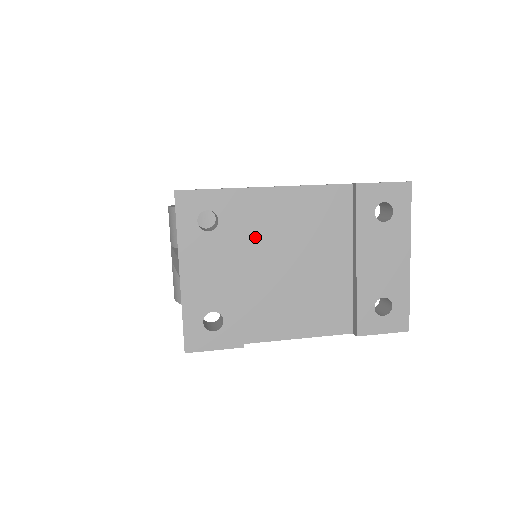
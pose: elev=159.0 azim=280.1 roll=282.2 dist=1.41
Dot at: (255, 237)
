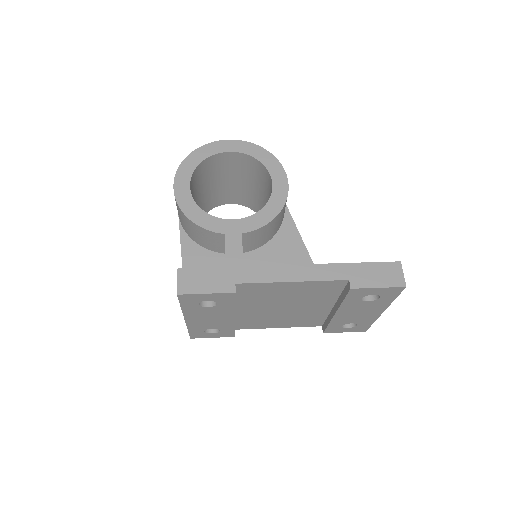
Dot at: (250, 300)
